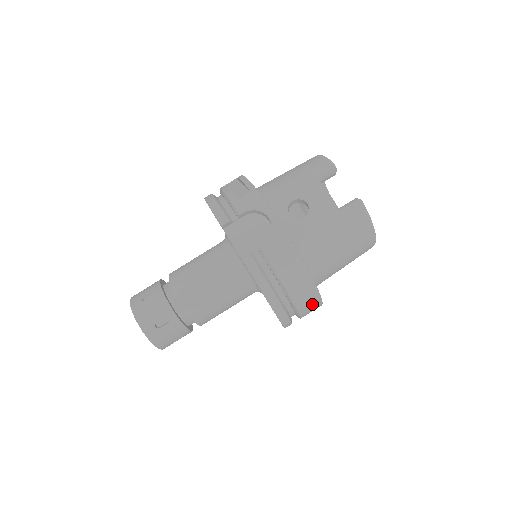
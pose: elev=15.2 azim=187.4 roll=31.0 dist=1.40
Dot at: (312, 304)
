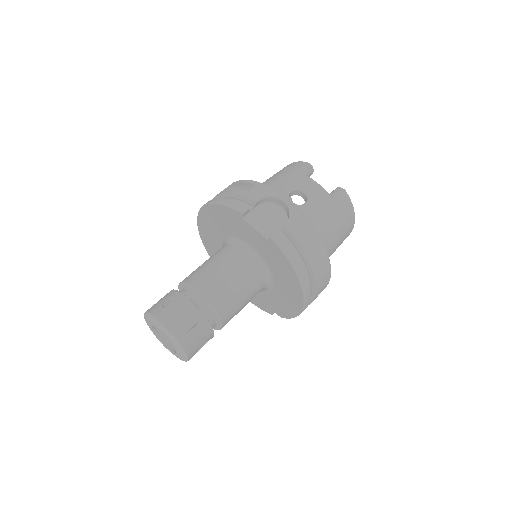
Dot at: (325, 281)
